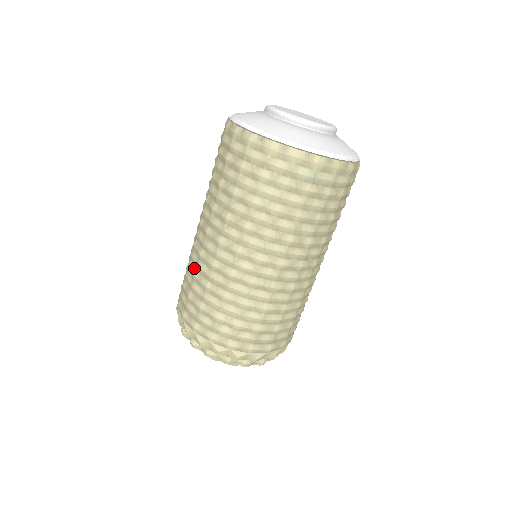
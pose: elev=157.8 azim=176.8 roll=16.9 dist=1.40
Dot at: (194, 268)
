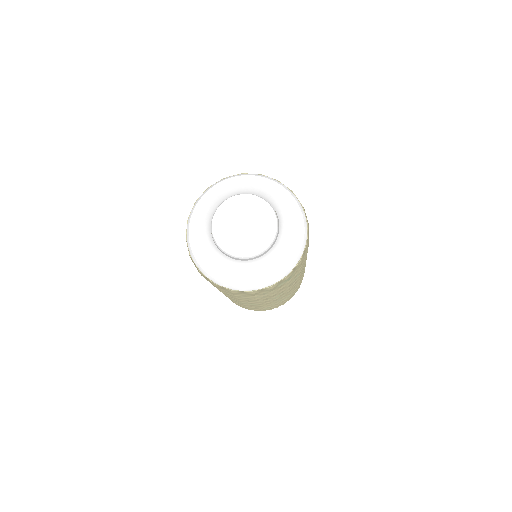
Dot at: occluded
